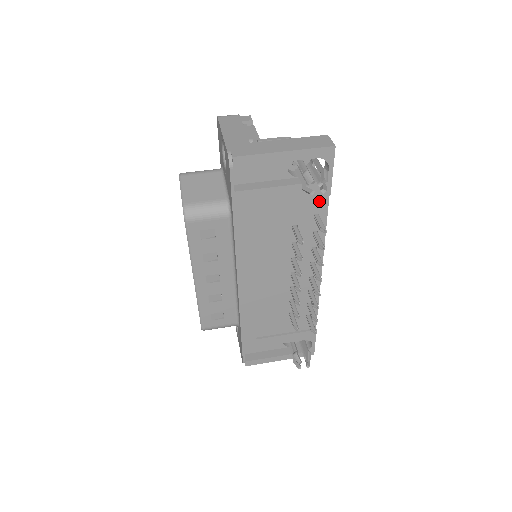
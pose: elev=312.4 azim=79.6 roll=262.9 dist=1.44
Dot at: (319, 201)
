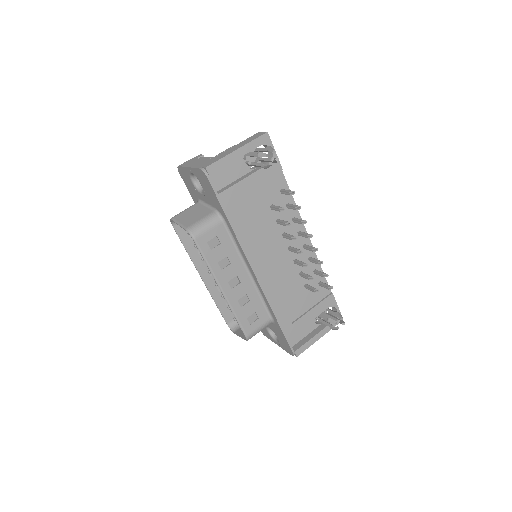
Dot at: (278, 179)
